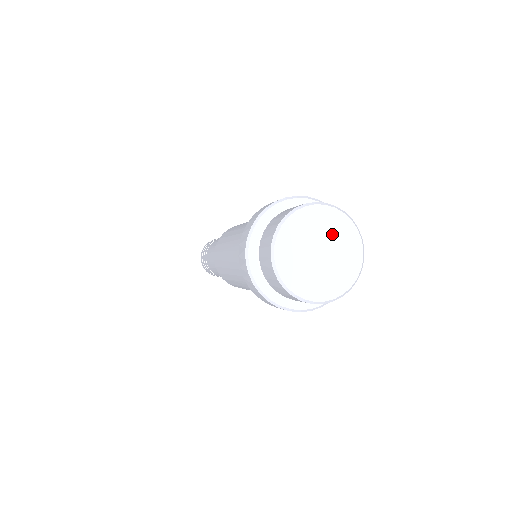
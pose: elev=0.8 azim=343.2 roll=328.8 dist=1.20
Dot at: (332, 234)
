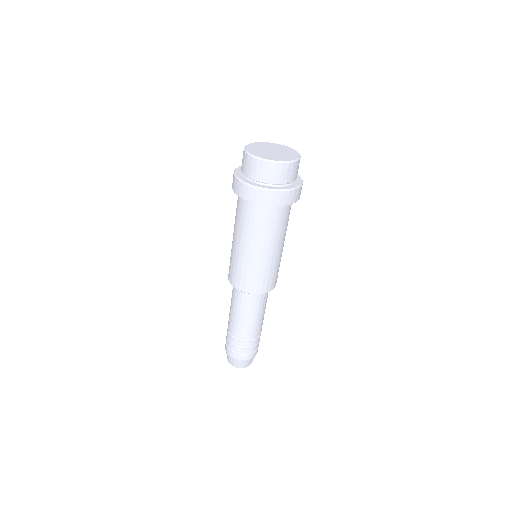
Dot at: (279, 149)
